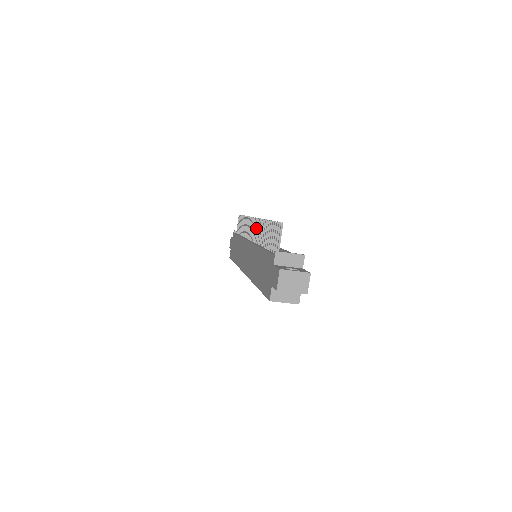
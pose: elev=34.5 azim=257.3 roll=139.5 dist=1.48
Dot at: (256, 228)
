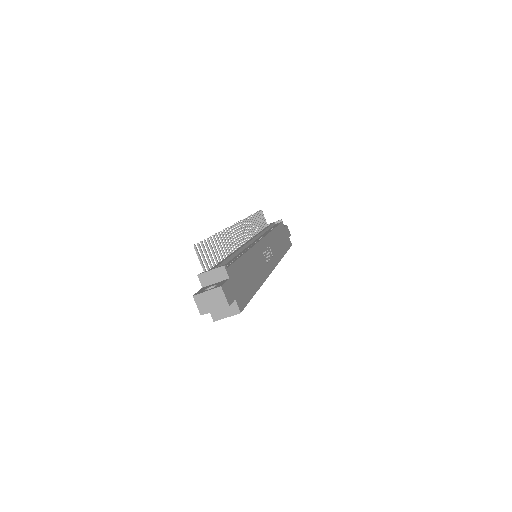
Dot at: (235, 234)
